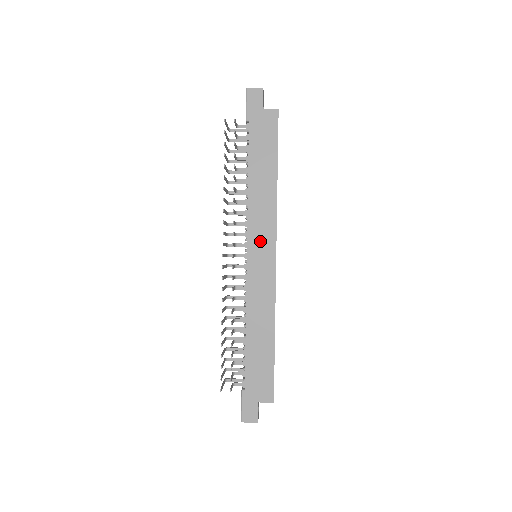
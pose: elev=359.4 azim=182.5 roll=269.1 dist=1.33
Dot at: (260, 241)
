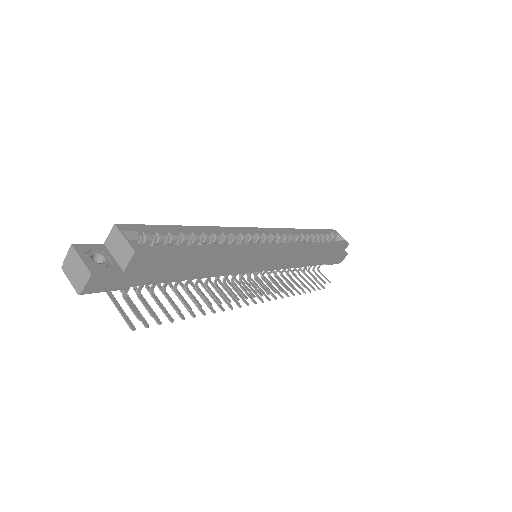
Dot at: (256, 262)
